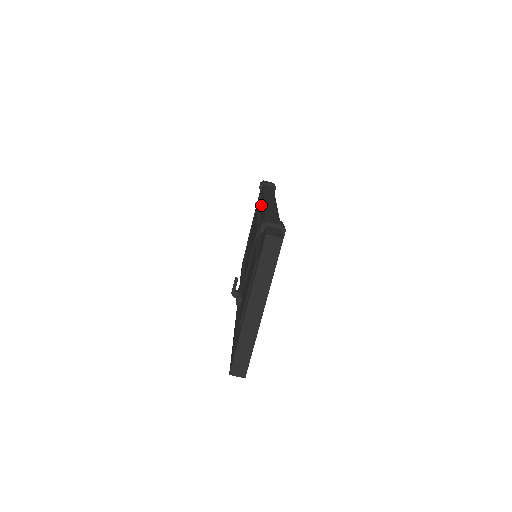
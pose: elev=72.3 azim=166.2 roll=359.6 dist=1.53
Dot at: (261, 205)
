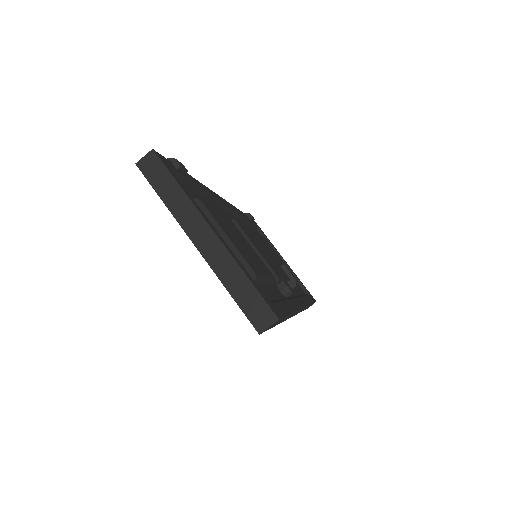
Dot at: occluded
